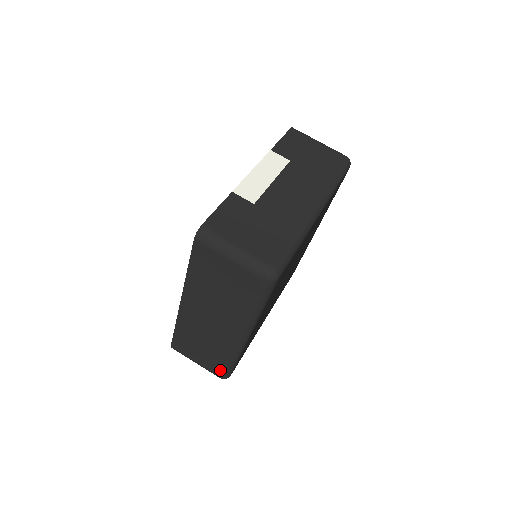
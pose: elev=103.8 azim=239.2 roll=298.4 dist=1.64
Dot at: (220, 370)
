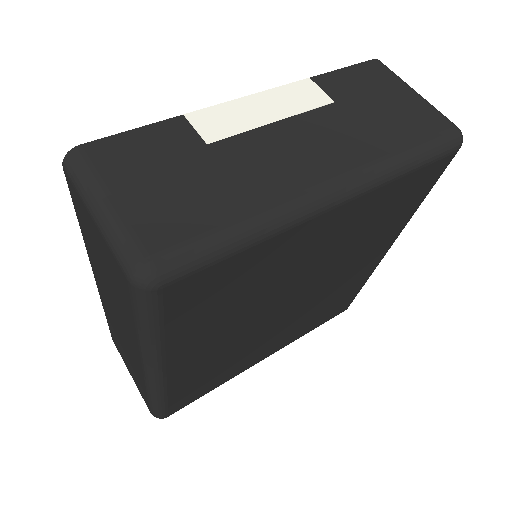
Dot at: (147, 403)
